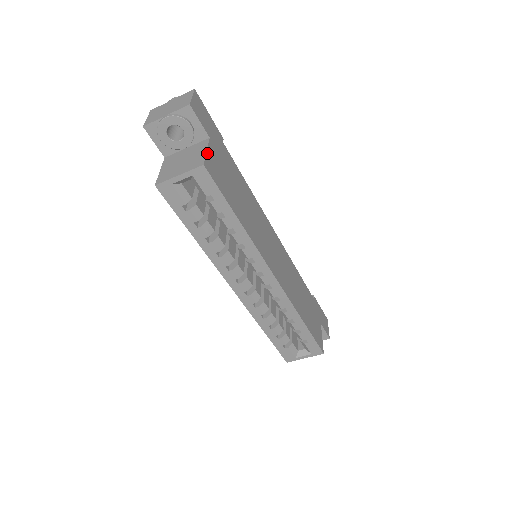
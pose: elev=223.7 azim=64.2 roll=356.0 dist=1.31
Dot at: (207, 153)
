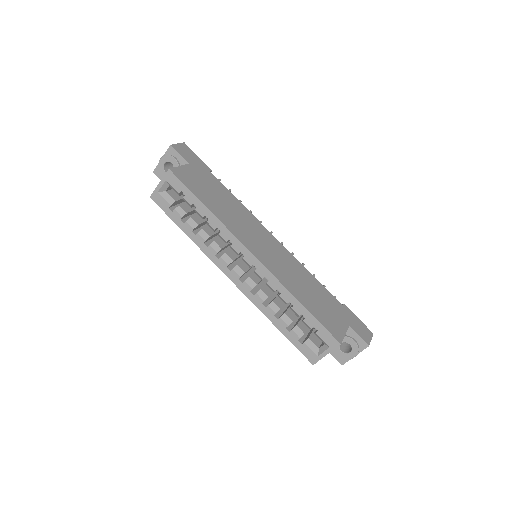
Dot at: (179, 167)
